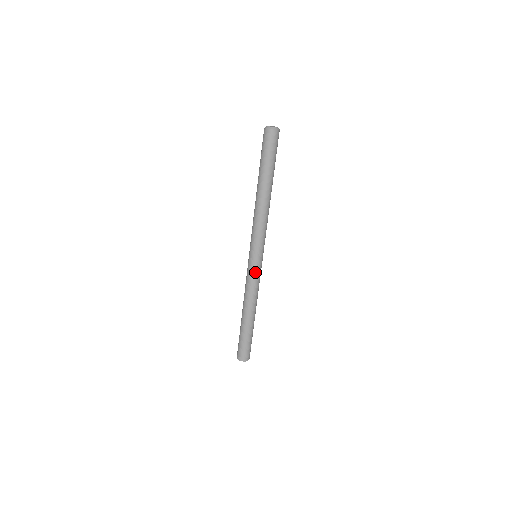
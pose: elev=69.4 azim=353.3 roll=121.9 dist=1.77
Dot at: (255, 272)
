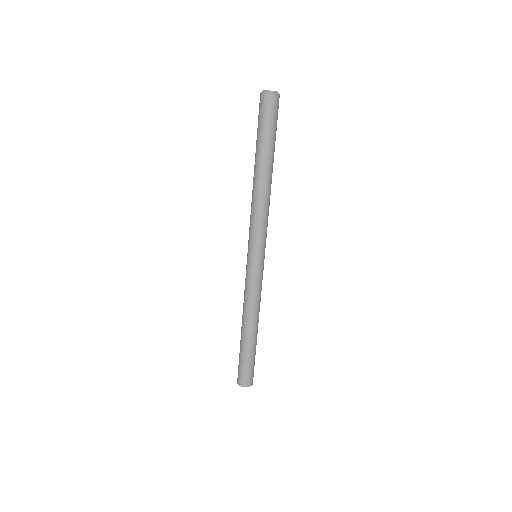
Dot at: (251, 275)
